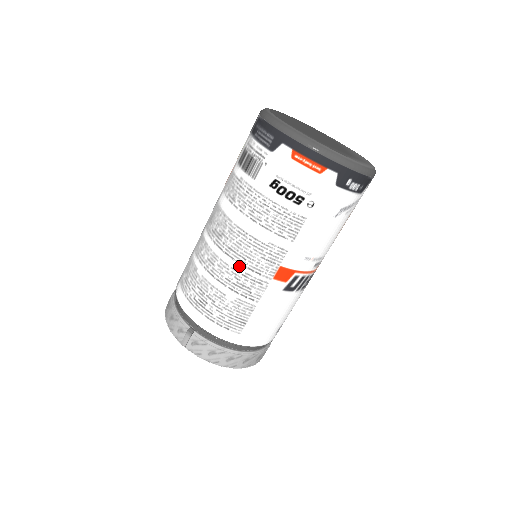
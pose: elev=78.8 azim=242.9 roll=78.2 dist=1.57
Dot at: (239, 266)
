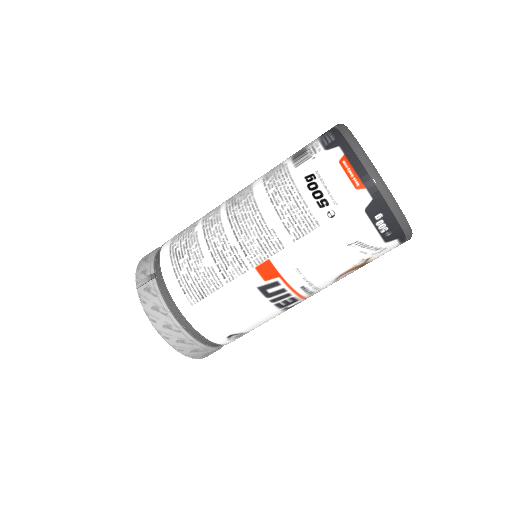
Dot at: (233, 237)
